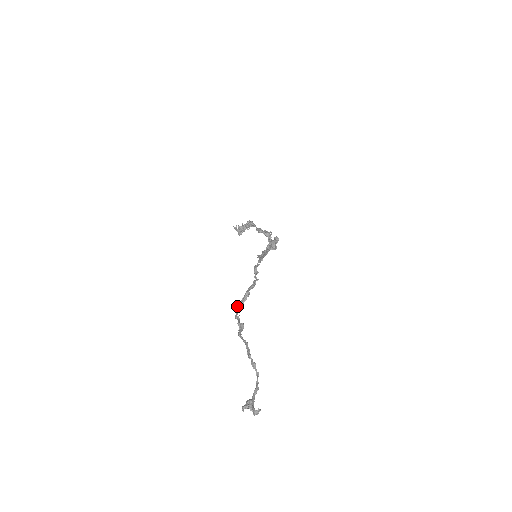
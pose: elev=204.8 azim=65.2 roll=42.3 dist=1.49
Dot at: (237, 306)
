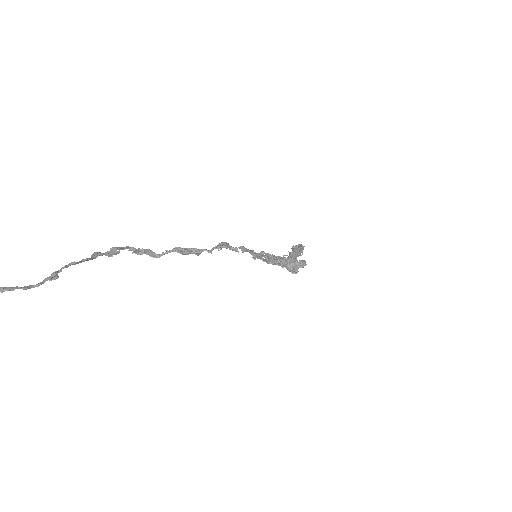
Dot at: (149, 249)
